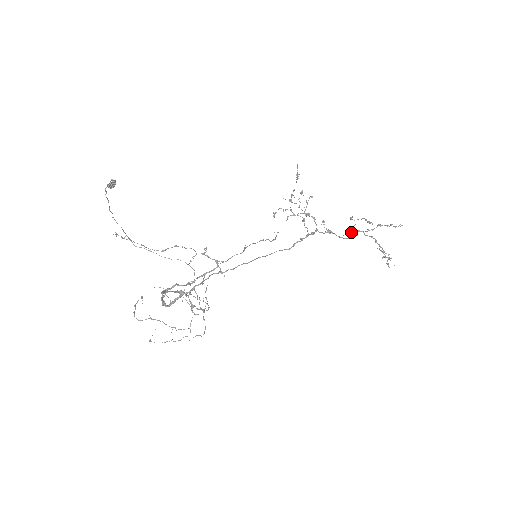
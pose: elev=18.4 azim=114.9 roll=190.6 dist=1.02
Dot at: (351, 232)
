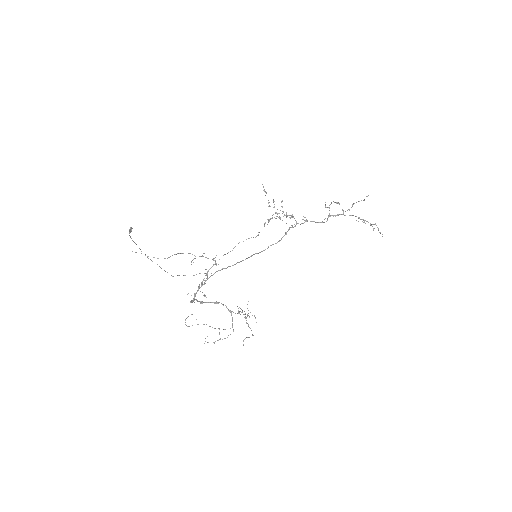
Dot at: (328, 216)
